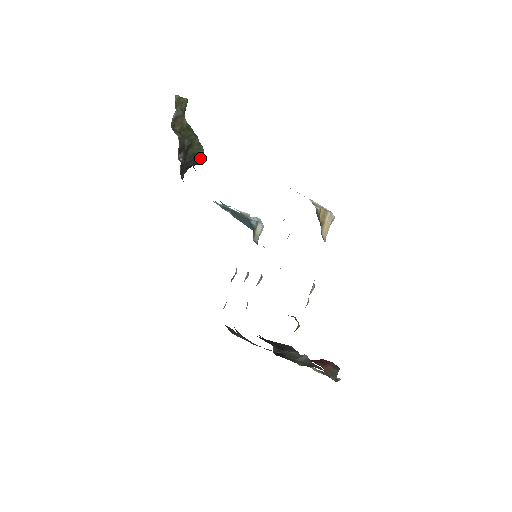
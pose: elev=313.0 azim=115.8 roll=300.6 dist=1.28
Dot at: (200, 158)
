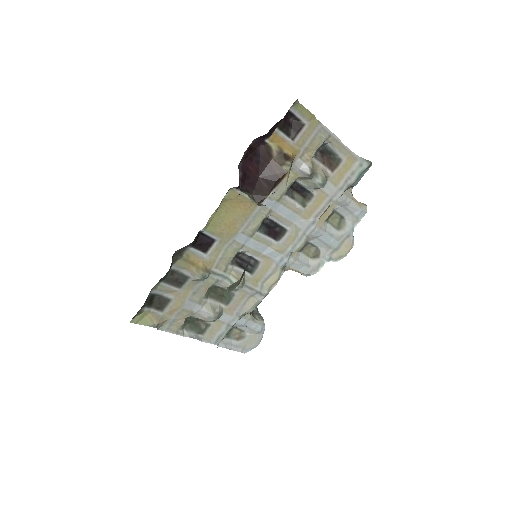
Dot at: occluded
